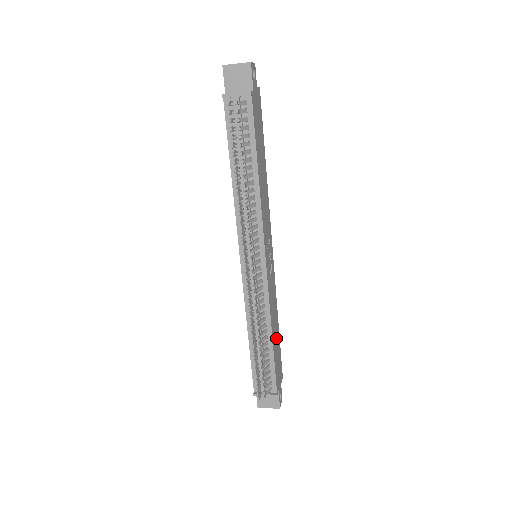
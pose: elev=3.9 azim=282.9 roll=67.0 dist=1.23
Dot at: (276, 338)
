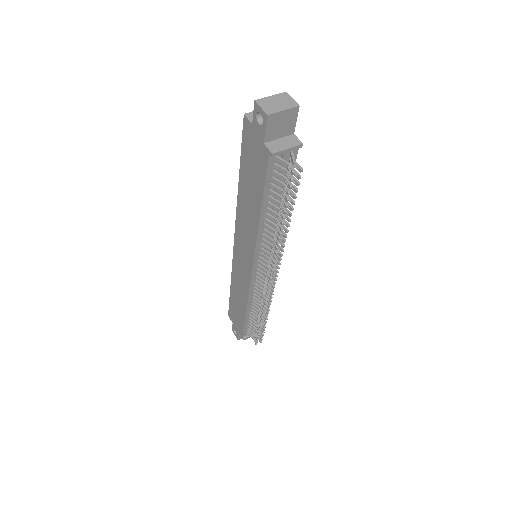
Dot at: occluded
